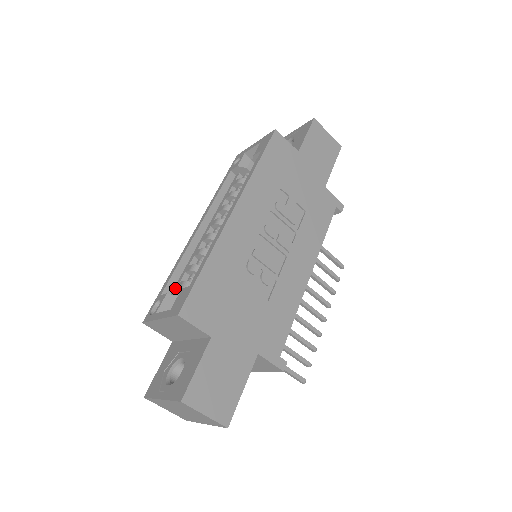
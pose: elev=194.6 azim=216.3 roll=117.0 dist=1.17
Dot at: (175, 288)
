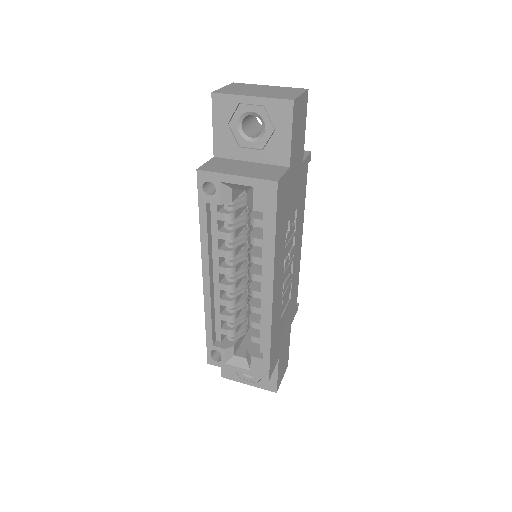
Dot at: (219, 333)
